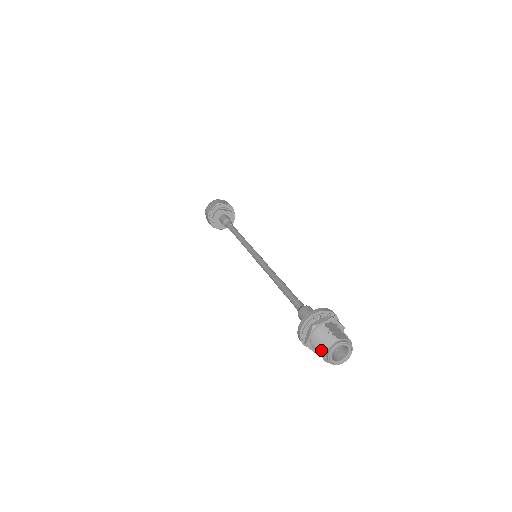
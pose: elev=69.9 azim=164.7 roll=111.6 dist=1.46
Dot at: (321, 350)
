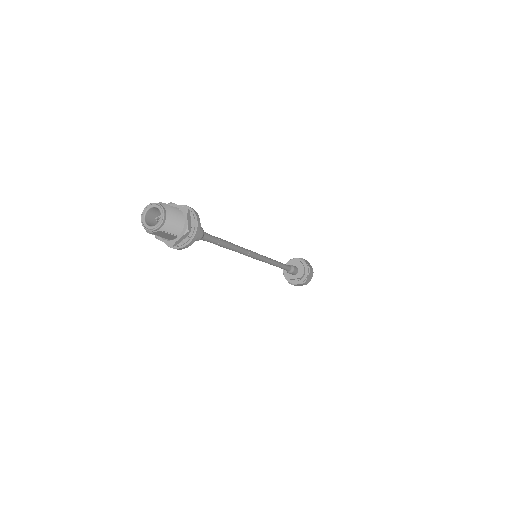
Dot at: occluded
